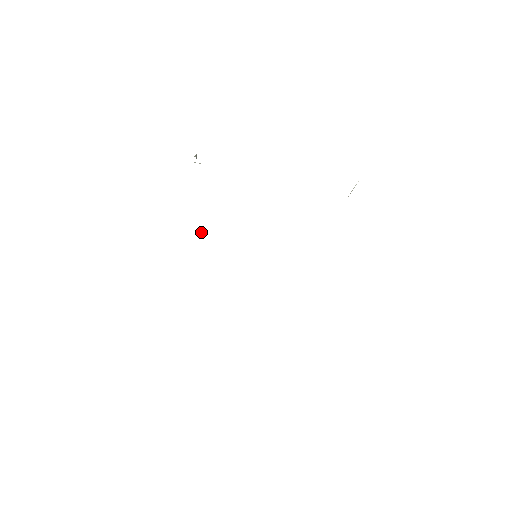
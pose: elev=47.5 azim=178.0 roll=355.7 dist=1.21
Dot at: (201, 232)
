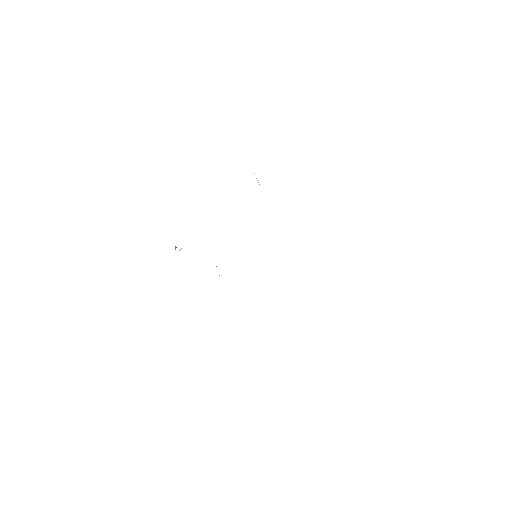
Dot at: occluded
